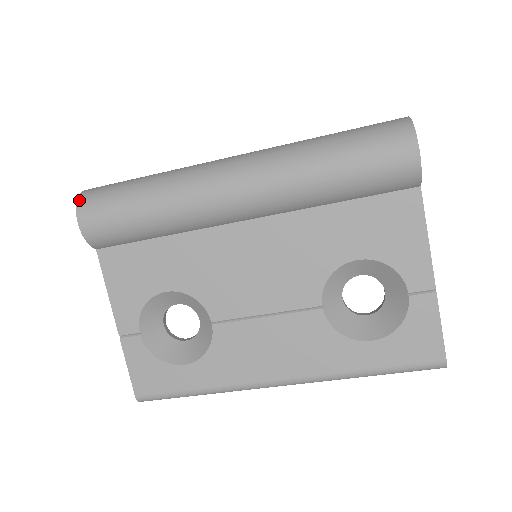
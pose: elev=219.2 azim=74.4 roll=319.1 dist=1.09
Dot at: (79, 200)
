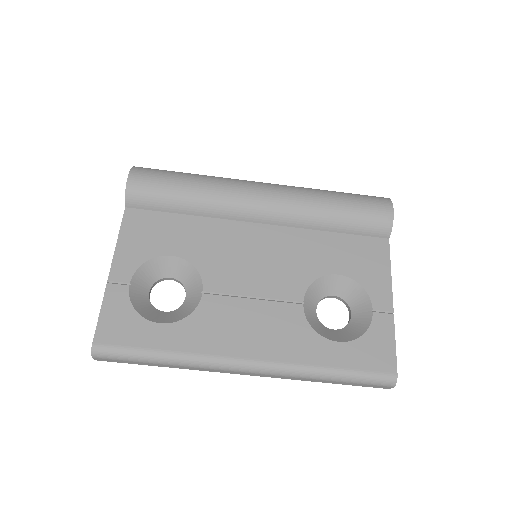
Dot at: (135, 167)
